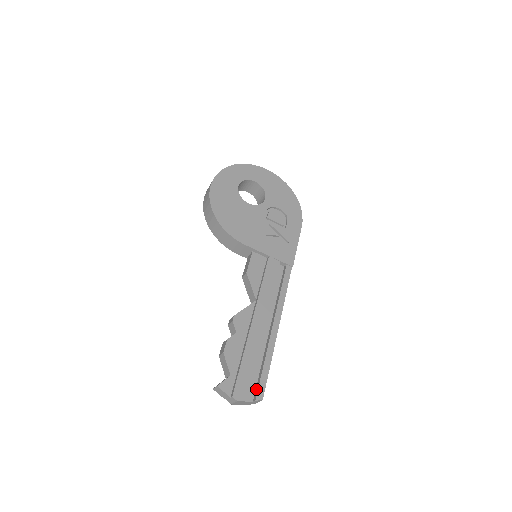
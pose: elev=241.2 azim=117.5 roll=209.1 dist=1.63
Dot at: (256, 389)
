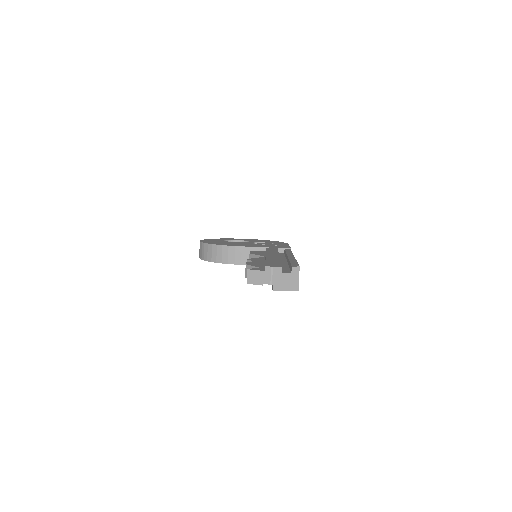
Dot at: (290, 269)
